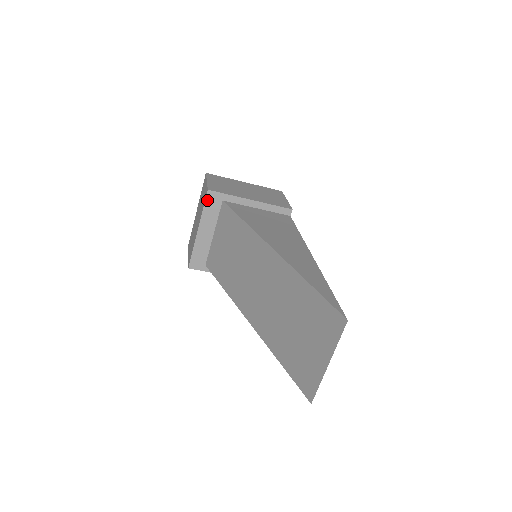
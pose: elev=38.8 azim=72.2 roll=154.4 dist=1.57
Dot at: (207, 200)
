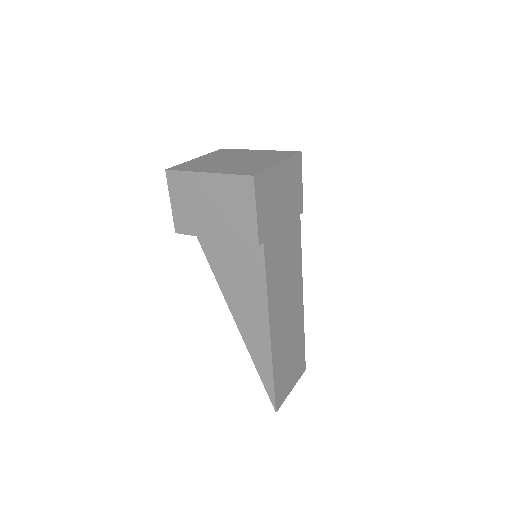
Dot at: occluded
